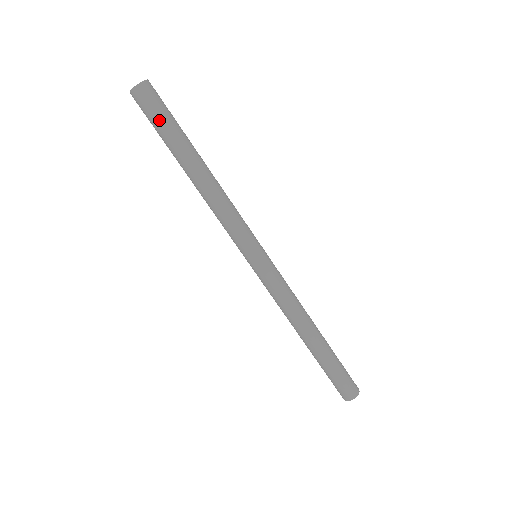
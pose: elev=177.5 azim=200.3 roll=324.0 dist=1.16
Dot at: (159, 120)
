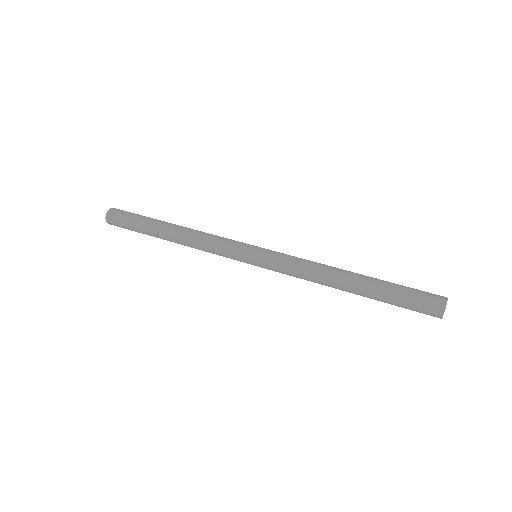
Dot at: (130, 219)
